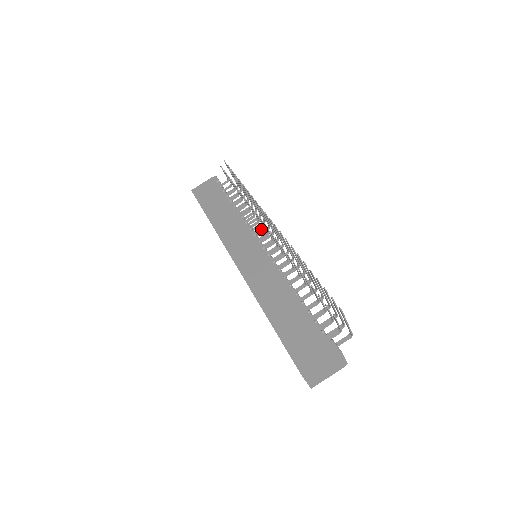
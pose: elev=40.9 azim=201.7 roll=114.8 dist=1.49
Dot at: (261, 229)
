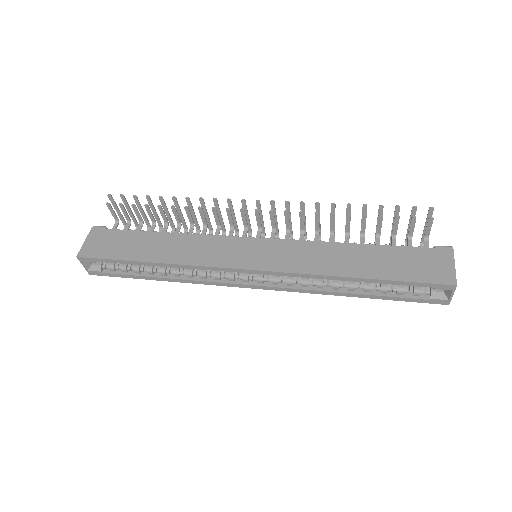
Dot at: (232, 230)
